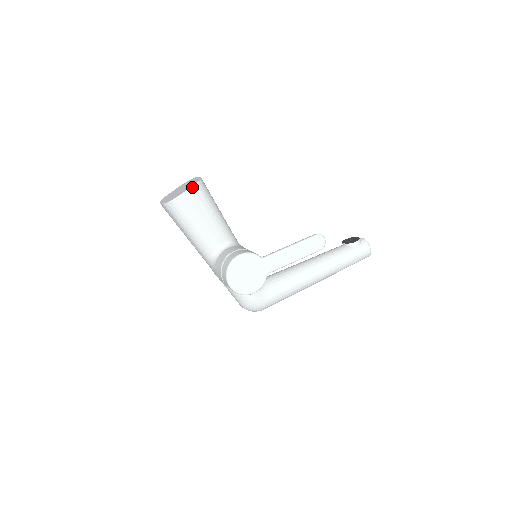
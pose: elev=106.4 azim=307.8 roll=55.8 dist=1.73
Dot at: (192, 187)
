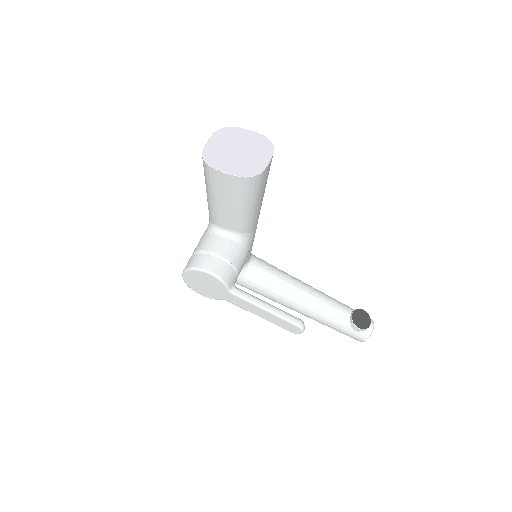
Dot at: (237, 176)
